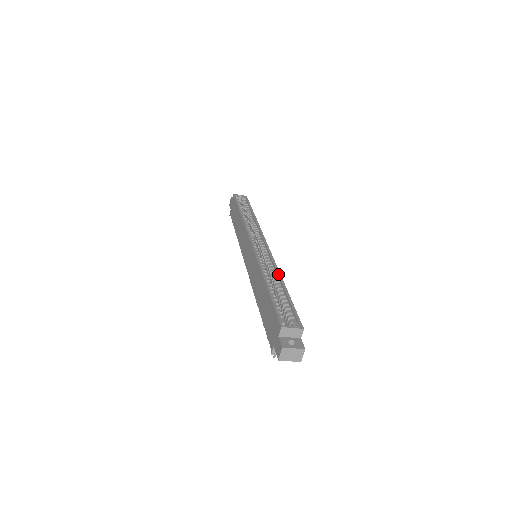
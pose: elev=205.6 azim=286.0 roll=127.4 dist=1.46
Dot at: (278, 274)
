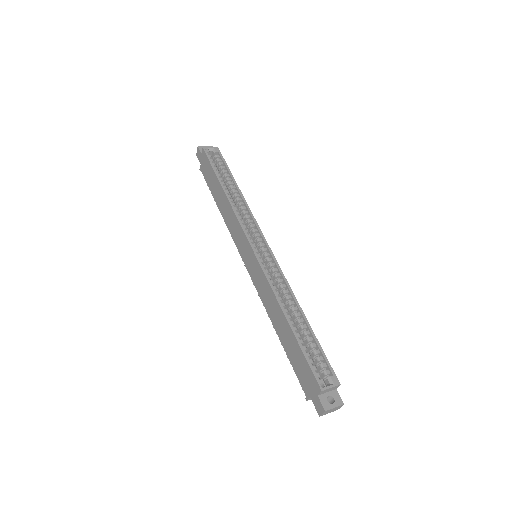
Dot at: (294, 299)
